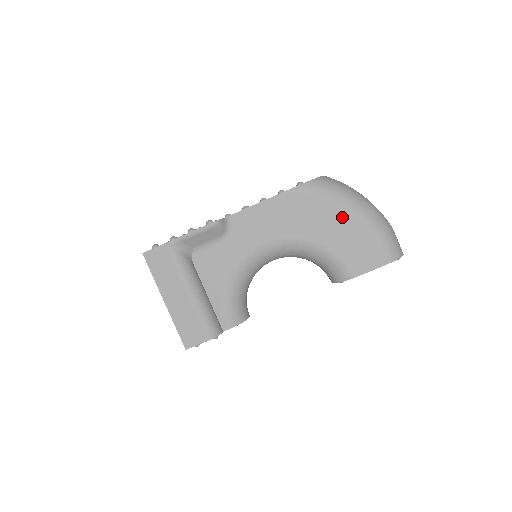
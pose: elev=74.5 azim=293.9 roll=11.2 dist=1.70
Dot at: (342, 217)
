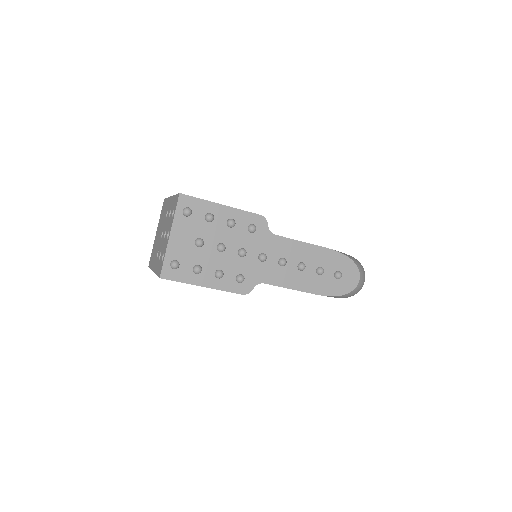
Dot at: occluded
